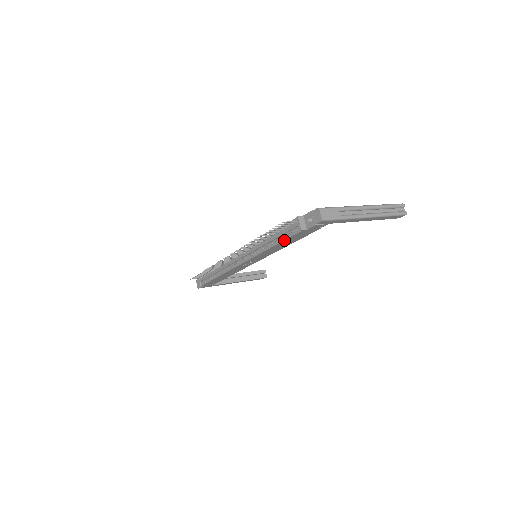
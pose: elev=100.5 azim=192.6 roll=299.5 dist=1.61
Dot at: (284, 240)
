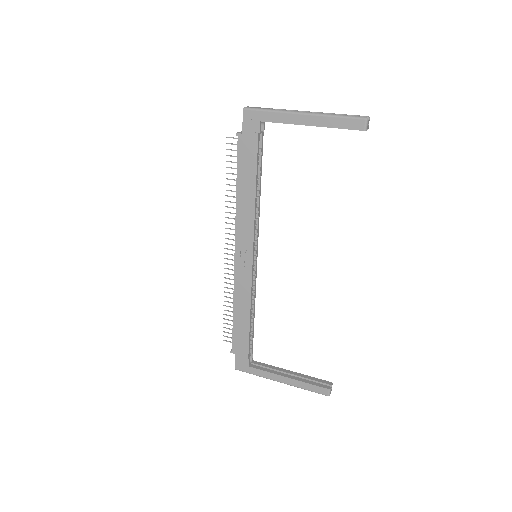
Dot at: (237, 168)
